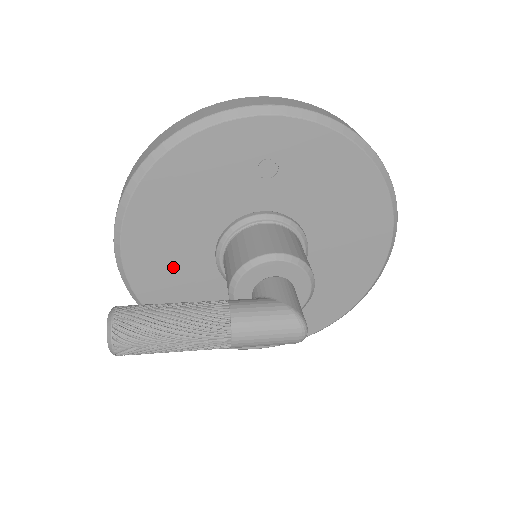
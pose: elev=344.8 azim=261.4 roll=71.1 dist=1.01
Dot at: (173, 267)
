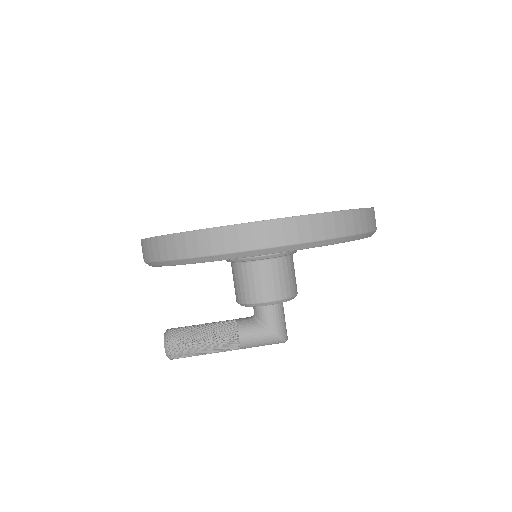
Dot at: occluded
